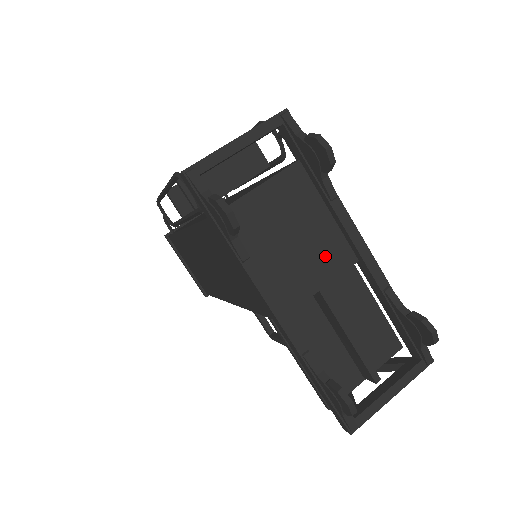
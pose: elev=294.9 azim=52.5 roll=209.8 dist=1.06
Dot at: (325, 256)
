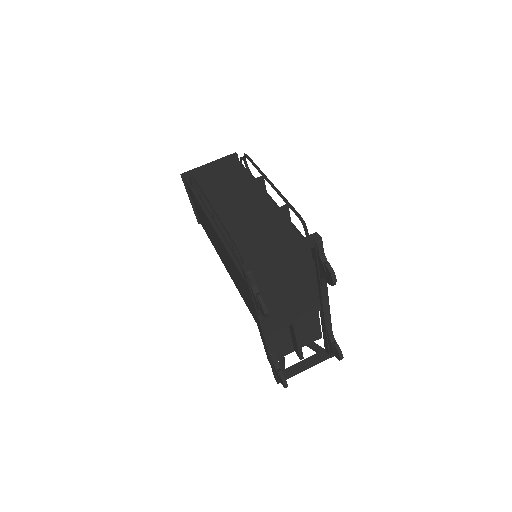
Dot at: (304, 308)
